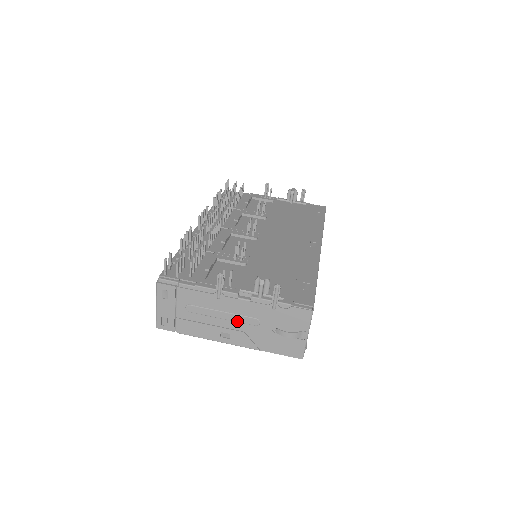
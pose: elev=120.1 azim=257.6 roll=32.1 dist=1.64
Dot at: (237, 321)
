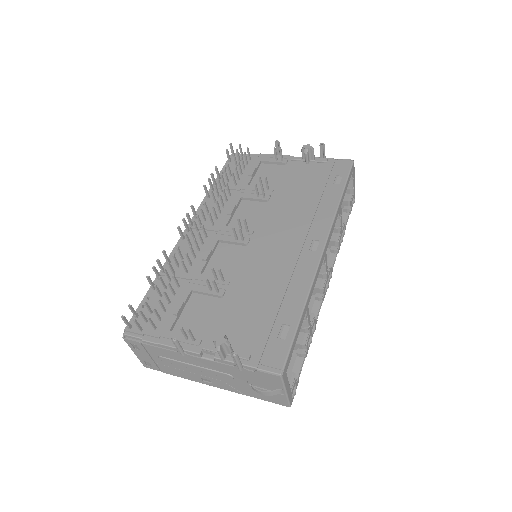
Dot at: (210, 373)
